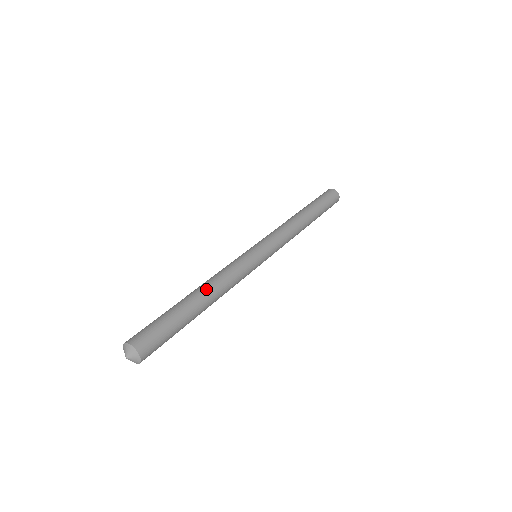
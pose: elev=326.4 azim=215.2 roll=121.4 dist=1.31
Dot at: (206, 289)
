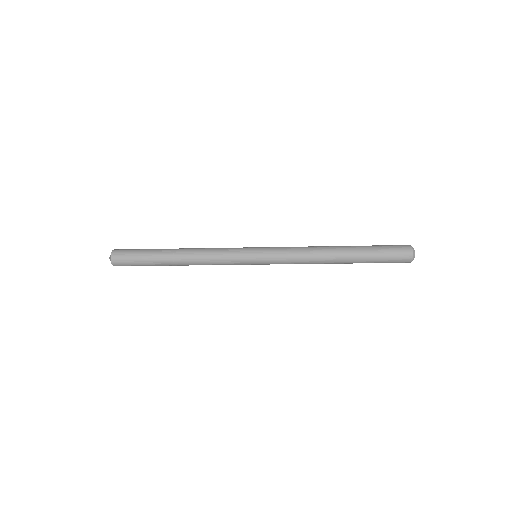
Dot at: (184, 253)
